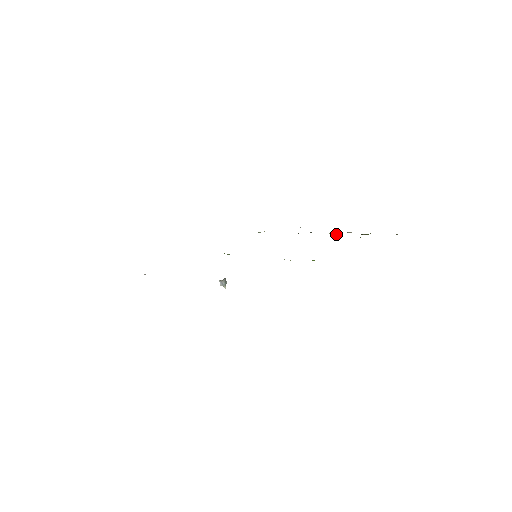
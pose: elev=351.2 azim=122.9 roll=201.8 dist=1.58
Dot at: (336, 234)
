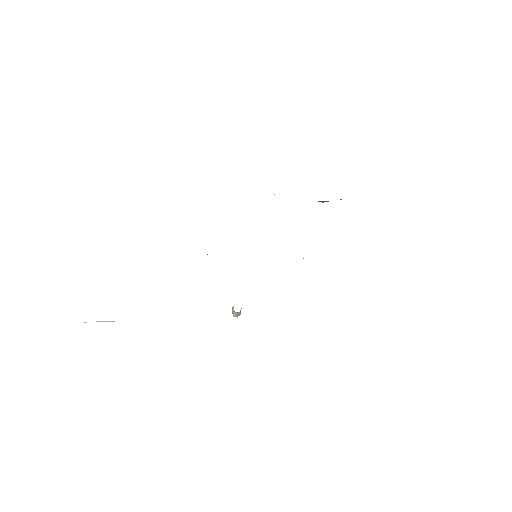
Dot at: (325, 201)
